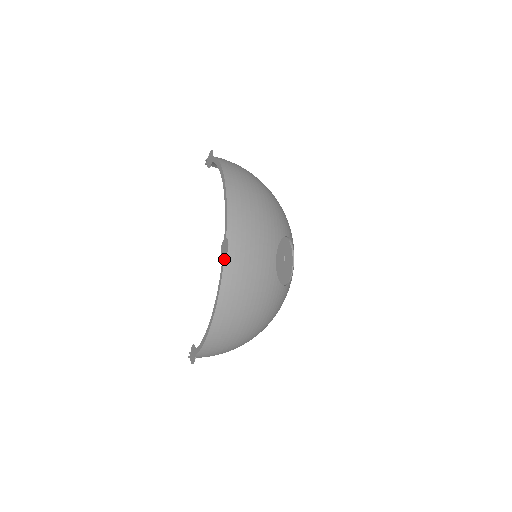
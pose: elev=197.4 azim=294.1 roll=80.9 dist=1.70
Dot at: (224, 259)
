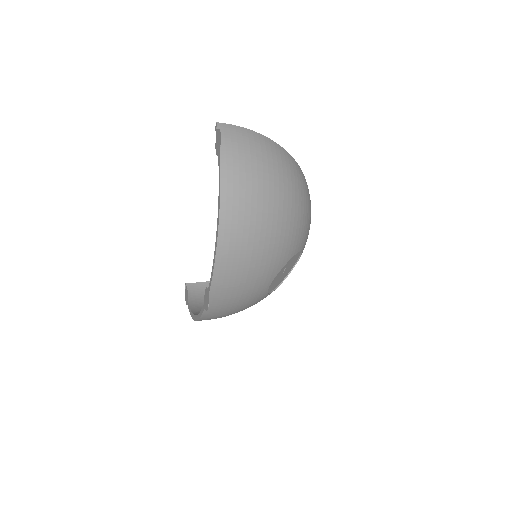
Dot at: (205, 307)
